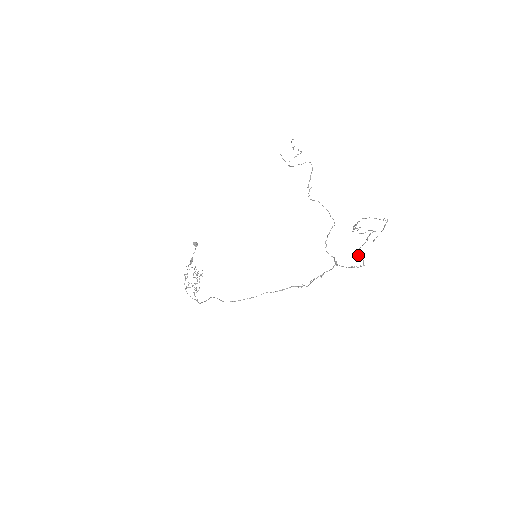
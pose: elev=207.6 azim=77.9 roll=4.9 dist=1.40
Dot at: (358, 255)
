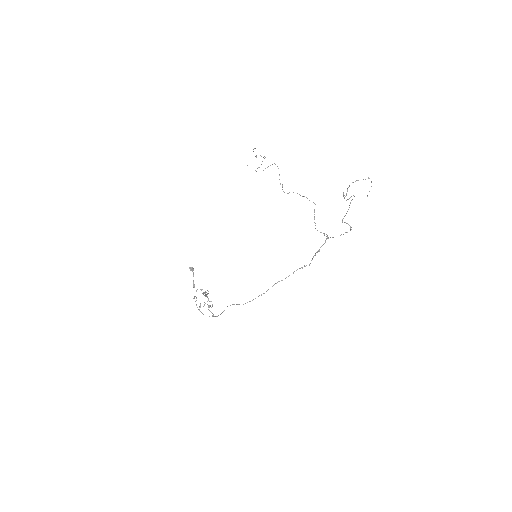
Dot at: (345, 222)
